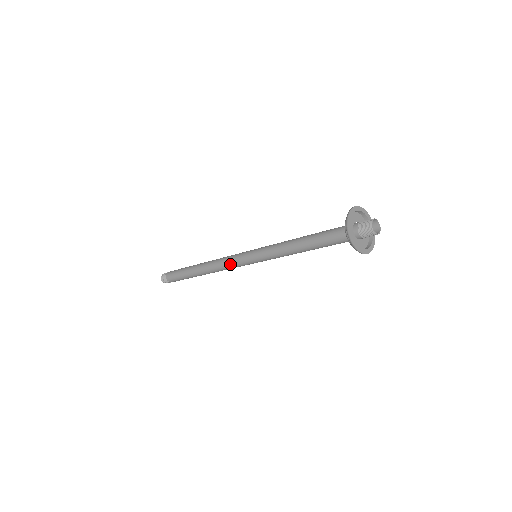
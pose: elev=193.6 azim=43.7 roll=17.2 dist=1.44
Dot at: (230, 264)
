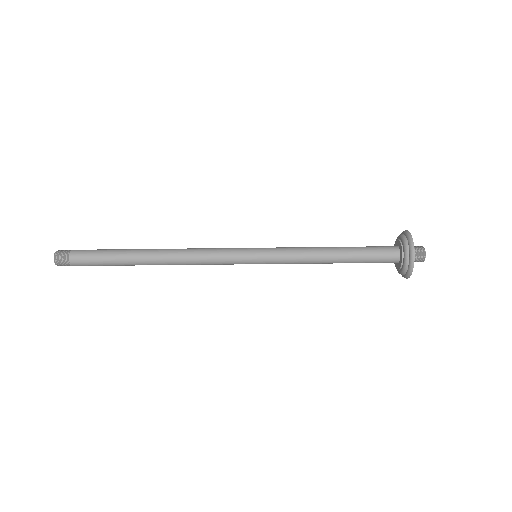
Dot at: (215, 251)
